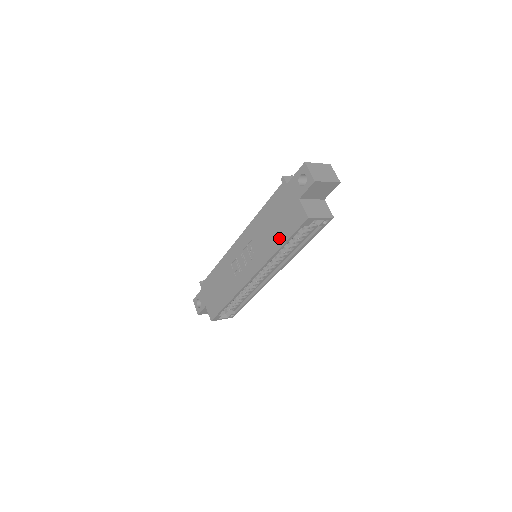
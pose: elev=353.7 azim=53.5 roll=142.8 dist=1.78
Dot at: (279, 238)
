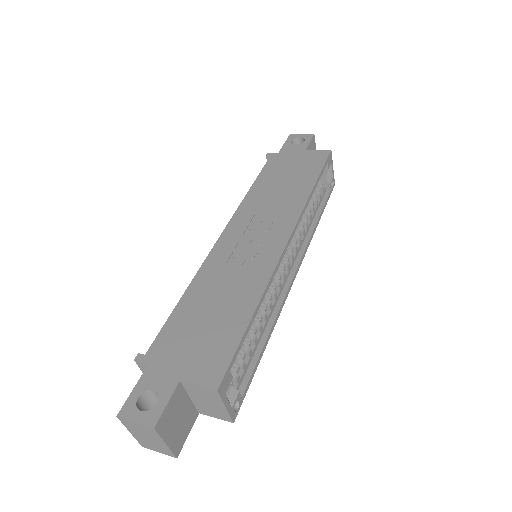
Dot at: (305, 182)
